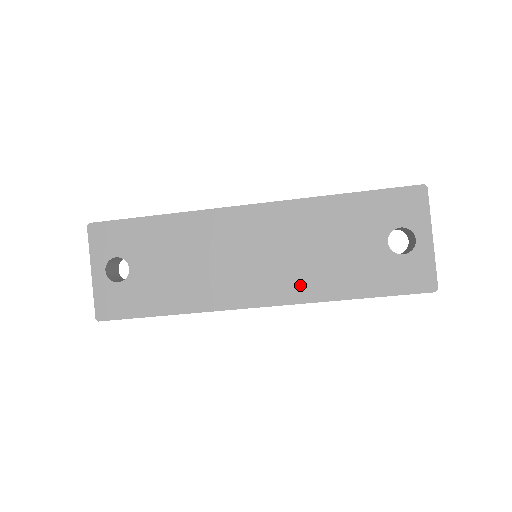
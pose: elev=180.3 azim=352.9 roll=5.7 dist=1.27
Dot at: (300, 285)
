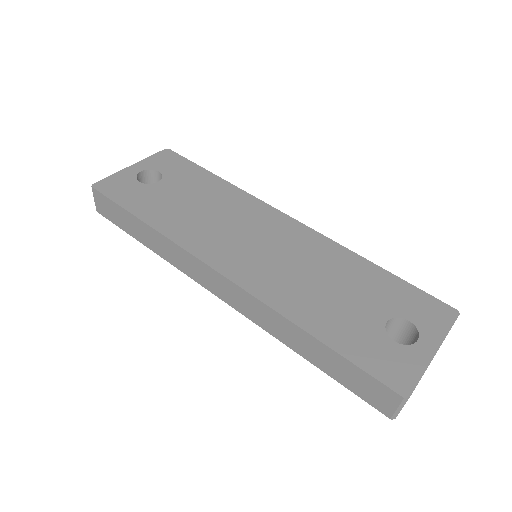
Dot at: (273, 287)
